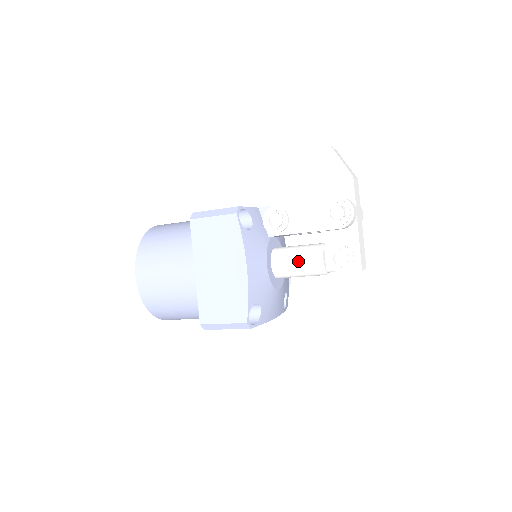
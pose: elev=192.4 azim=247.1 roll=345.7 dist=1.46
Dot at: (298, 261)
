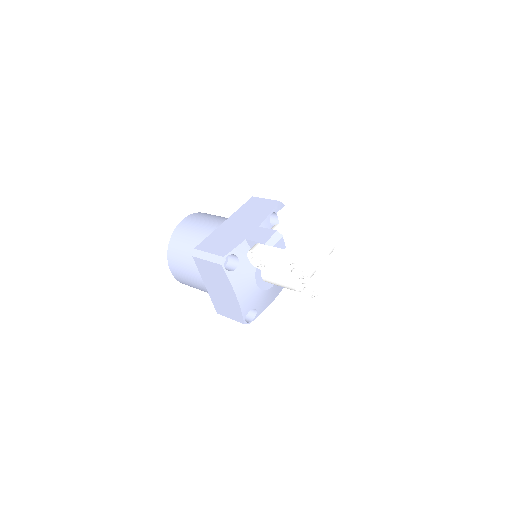
Dot at: (279, 283)
